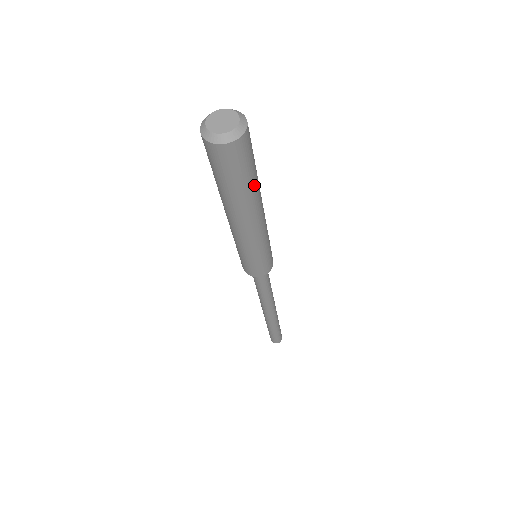
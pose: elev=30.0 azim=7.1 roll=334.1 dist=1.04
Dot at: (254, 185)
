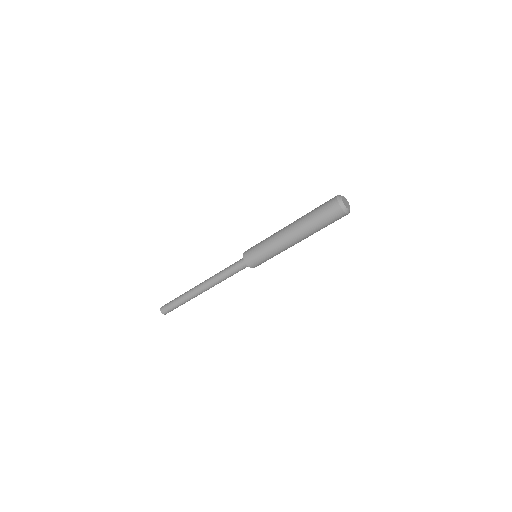
Dot at: occluded
